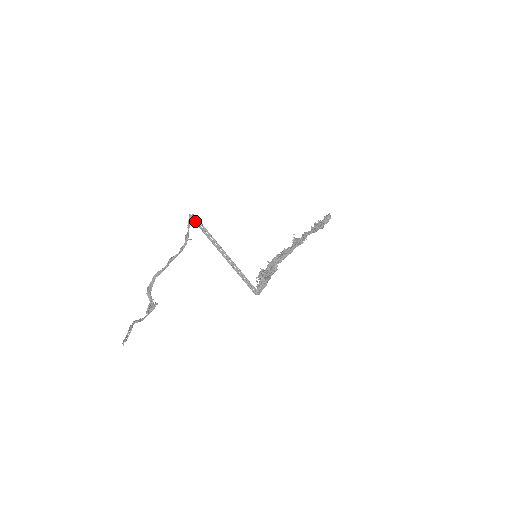
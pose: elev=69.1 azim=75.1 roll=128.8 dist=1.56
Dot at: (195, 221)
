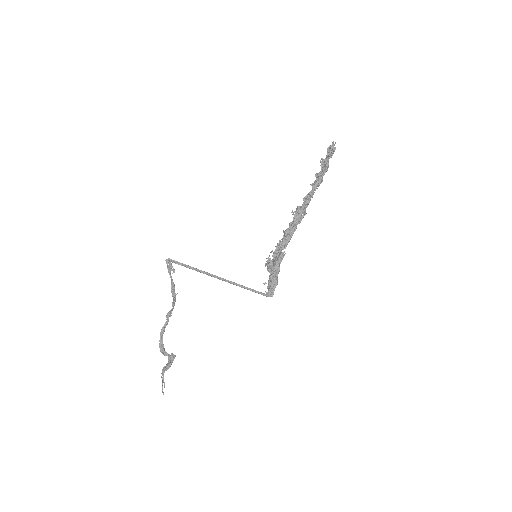
Dot at: (174, 269)
